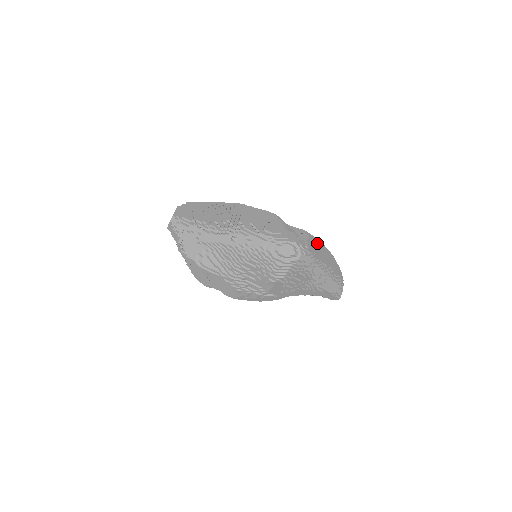
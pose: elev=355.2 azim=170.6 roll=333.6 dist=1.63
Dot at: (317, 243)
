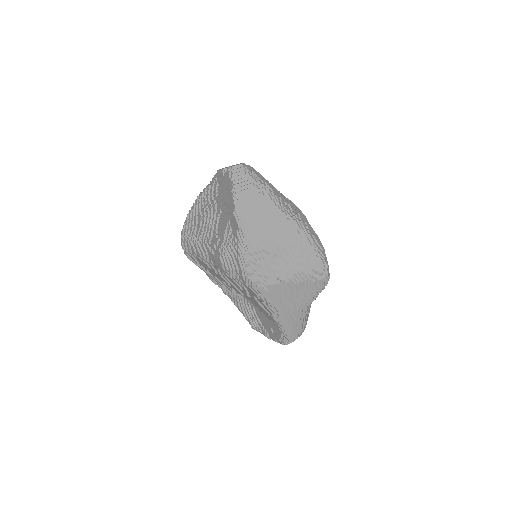
Dot at: occluded
